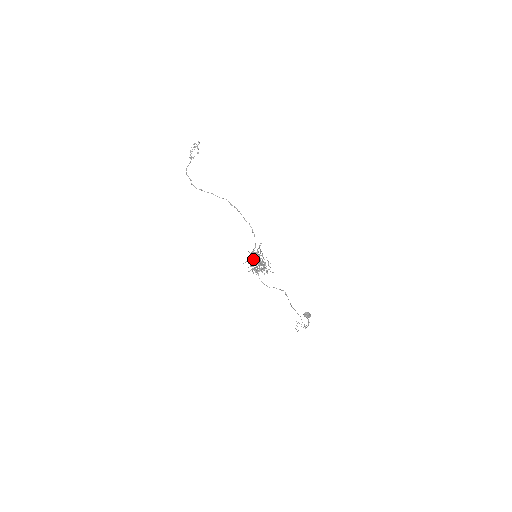
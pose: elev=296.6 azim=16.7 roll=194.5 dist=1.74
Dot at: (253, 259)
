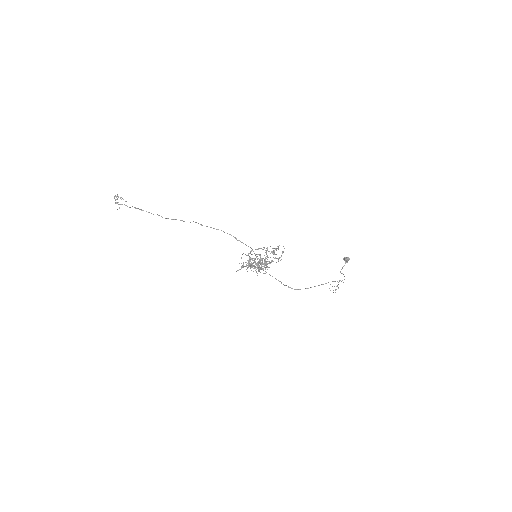
Dot at: (254, 261)
